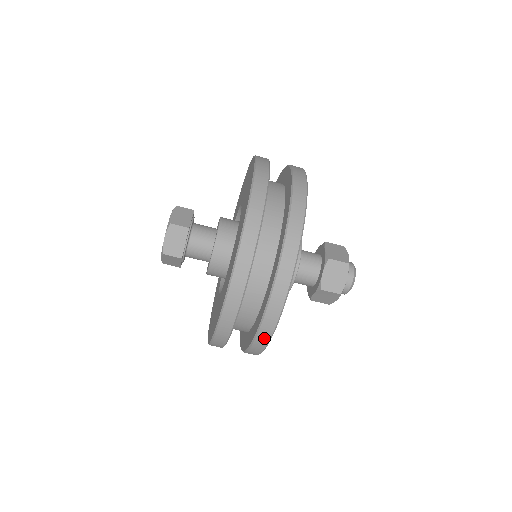
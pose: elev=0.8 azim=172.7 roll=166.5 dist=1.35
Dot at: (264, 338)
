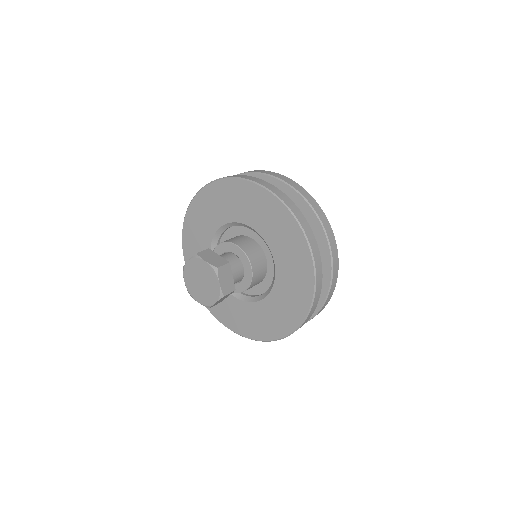
Dot at: (328, 300)
